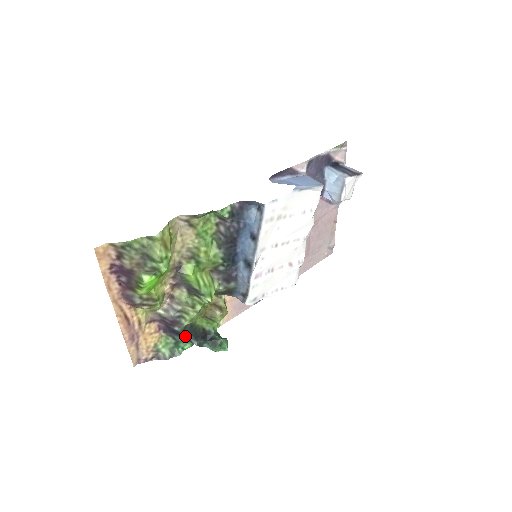
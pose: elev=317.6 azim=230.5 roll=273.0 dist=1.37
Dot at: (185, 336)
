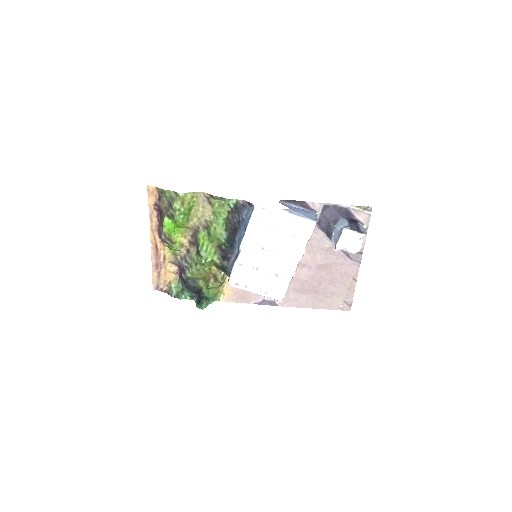
Dot at: (187, 286)
